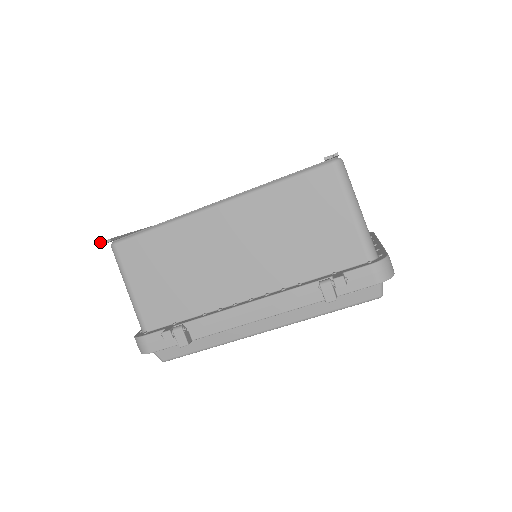
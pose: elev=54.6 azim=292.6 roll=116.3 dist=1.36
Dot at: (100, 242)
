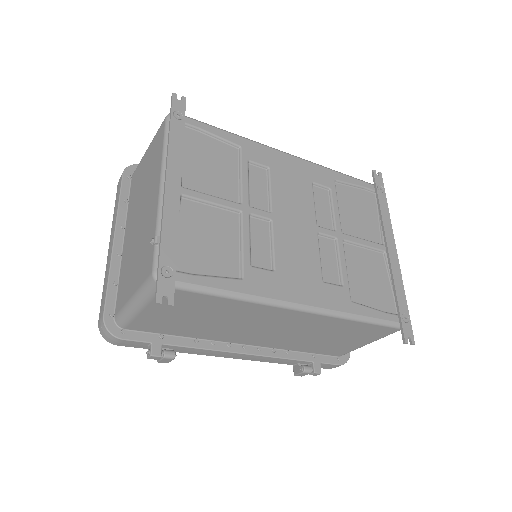
Dot at: (158, 303)
